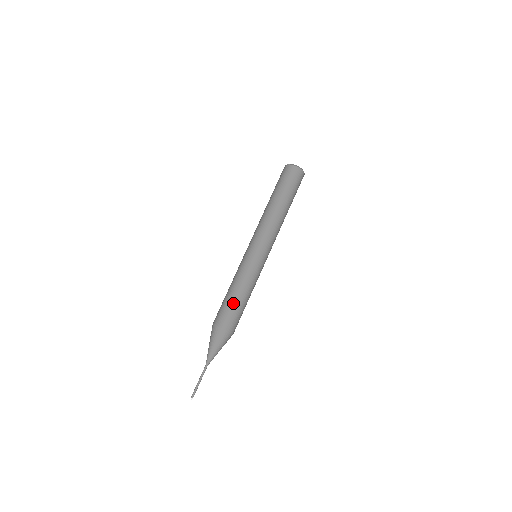
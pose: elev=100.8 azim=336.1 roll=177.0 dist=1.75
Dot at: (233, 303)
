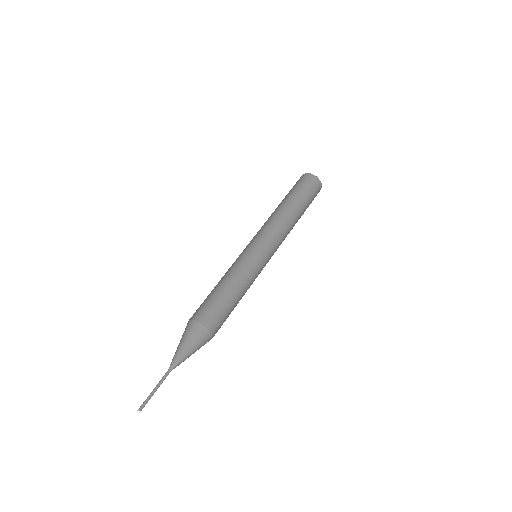
Dot at: (226, 301)
